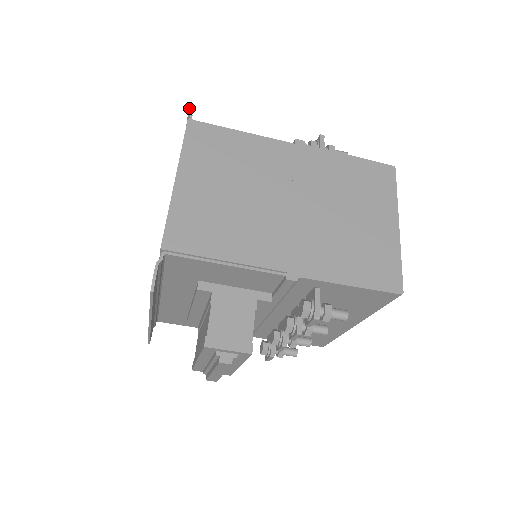
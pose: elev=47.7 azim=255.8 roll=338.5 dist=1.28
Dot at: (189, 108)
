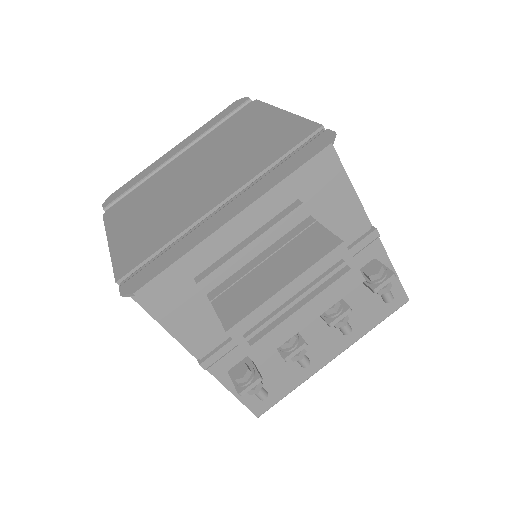
Dot at: occluded
